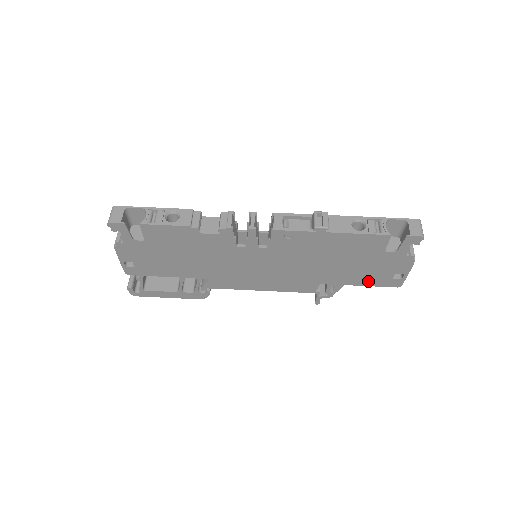
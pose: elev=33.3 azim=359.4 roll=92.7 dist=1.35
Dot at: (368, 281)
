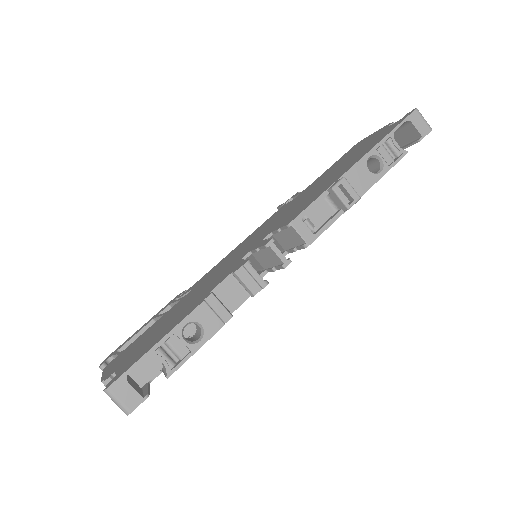
Dot at: occluded
